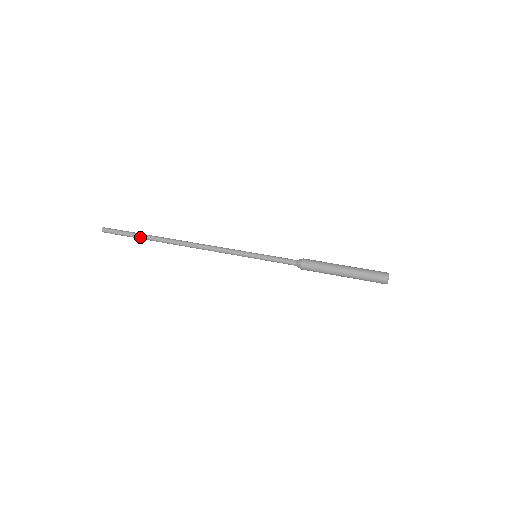
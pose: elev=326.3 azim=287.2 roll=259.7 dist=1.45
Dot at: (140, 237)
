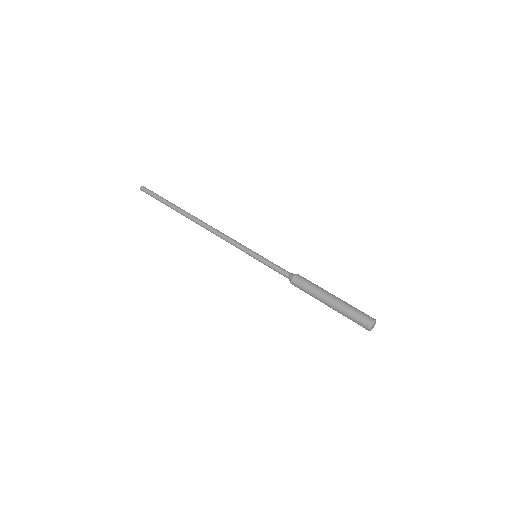
Dot at: (167, 203)
